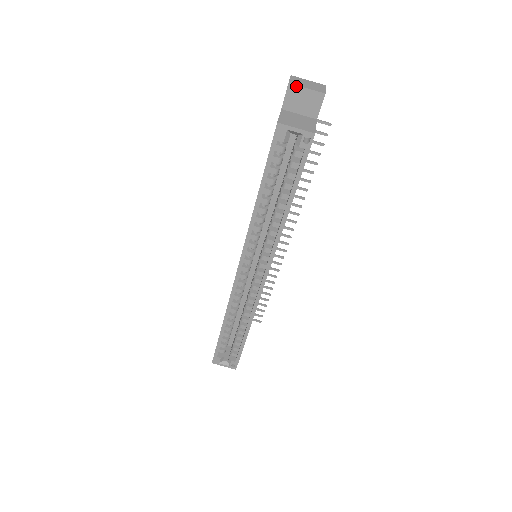
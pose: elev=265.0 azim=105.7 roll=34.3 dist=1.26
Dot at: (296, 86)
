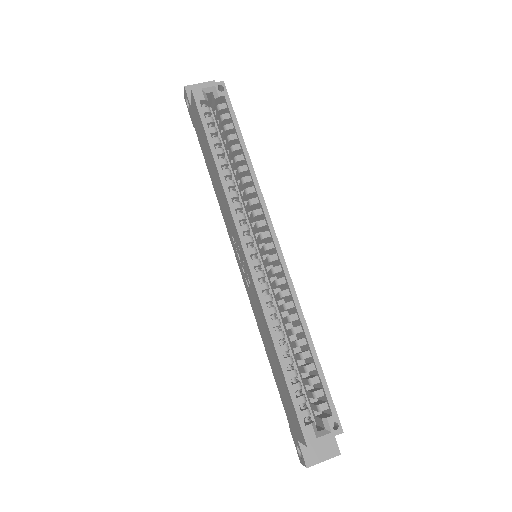
Dot at: (191, 86)
